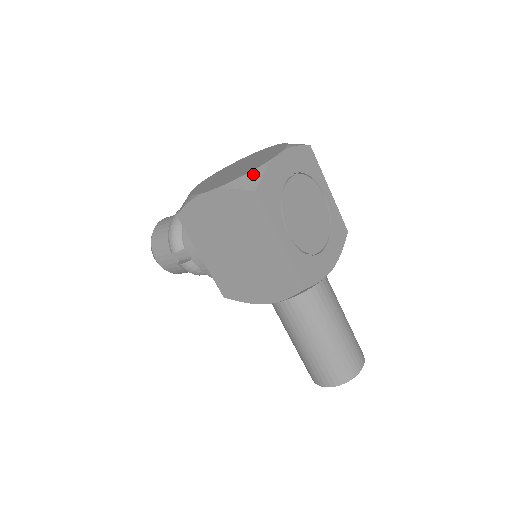
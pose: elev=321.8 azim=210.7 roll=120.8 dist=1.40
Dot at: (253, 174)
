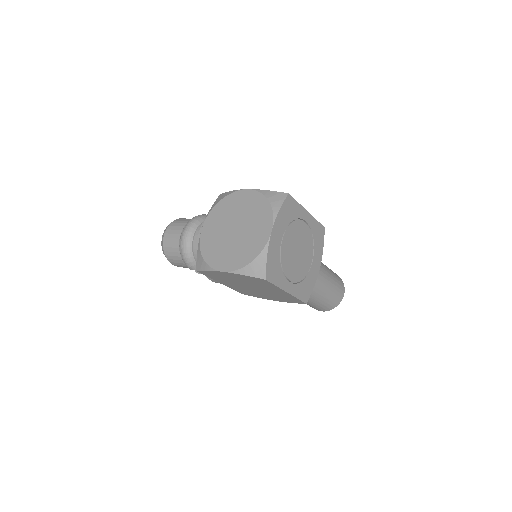
Dot at: (258, 262)
